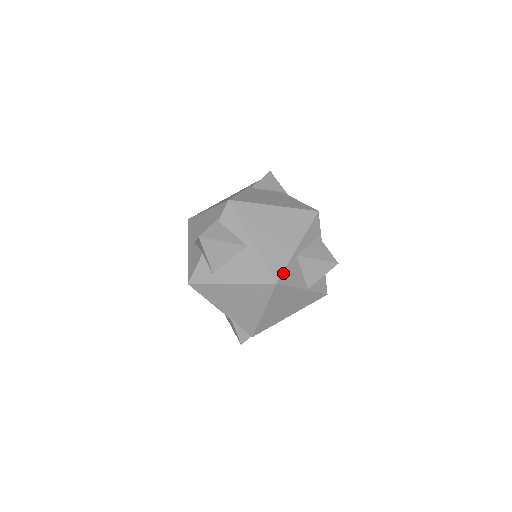
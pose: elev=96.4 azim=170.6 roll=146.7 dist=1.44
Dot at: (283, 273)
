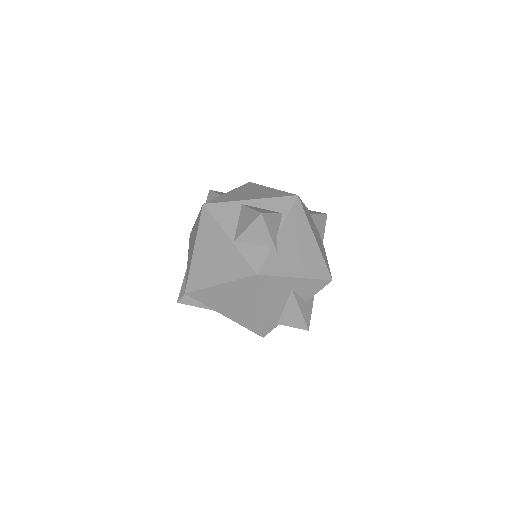
Dot at: (216, 204)
